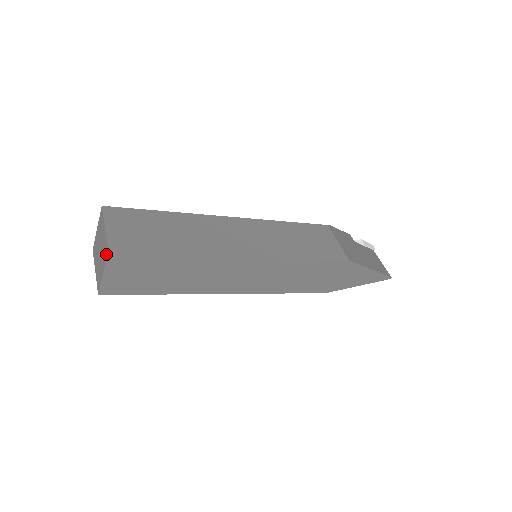
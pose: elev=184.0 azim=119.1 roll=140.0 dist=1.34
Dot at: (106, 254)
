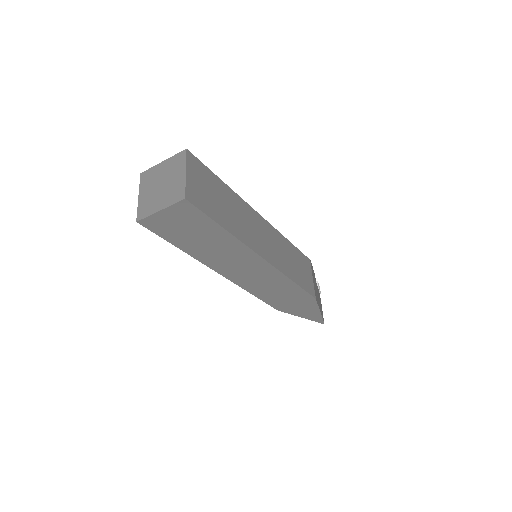
Dot at: (178, 198)
